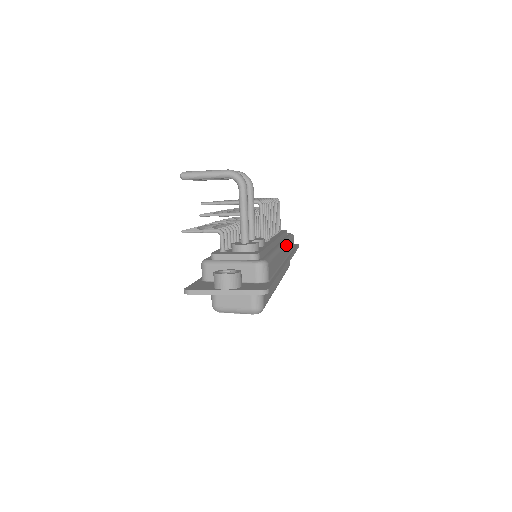
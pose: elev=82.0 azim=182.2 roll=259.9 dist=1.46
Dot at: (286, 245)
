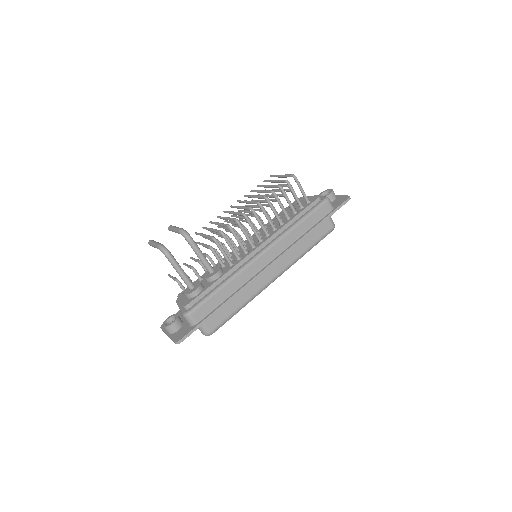
Dot at: (276, 244)
